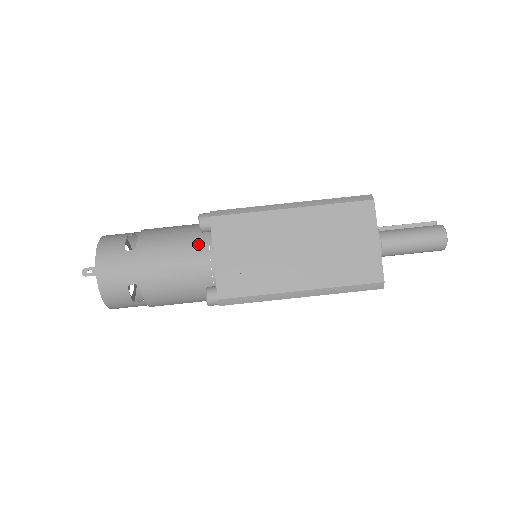
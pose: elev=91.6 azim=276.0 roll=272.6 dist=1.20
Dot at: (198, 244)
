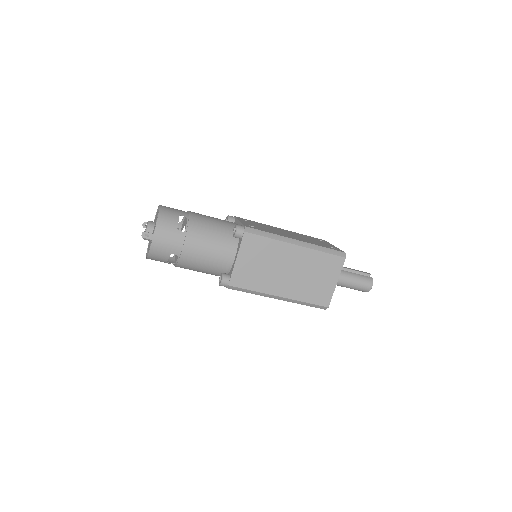
Dot at: (228, 244)
